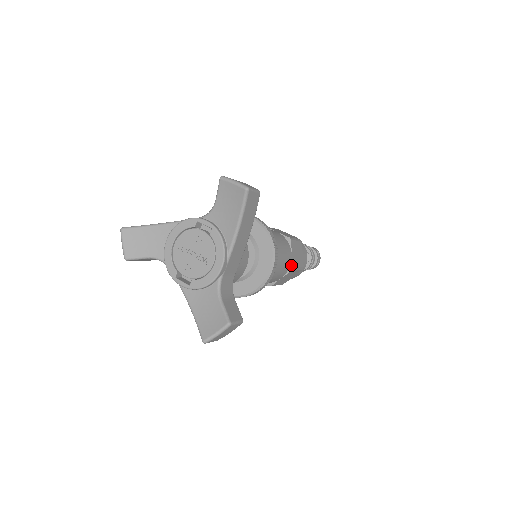
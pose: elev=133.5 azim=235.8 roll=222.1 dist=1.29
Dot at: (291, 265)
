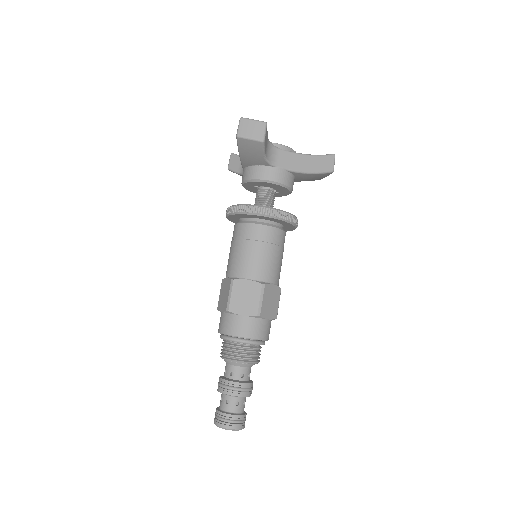
Dot at: (265, 283)
